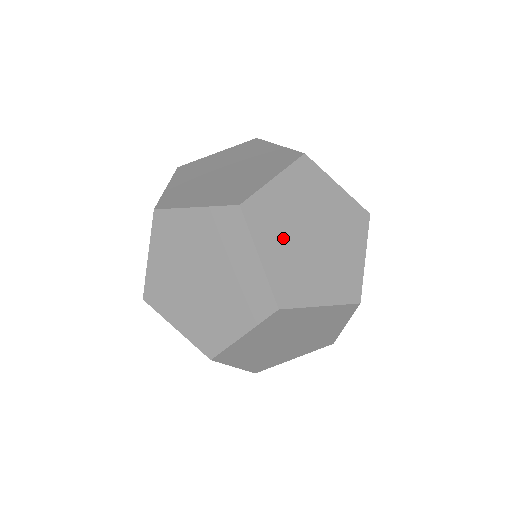
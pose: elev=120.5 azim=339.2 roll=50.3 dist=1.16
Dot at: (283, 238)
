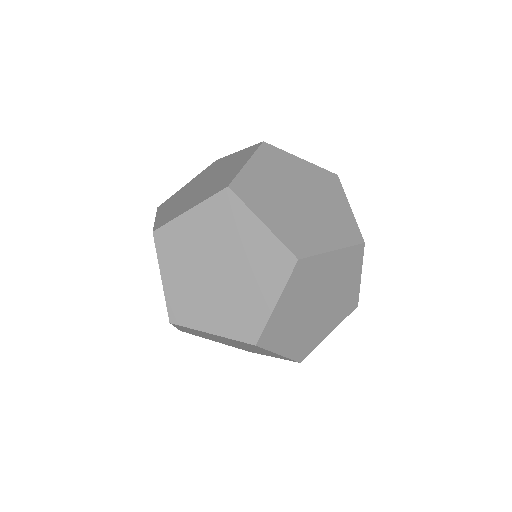
Dot at: (300, 297)
